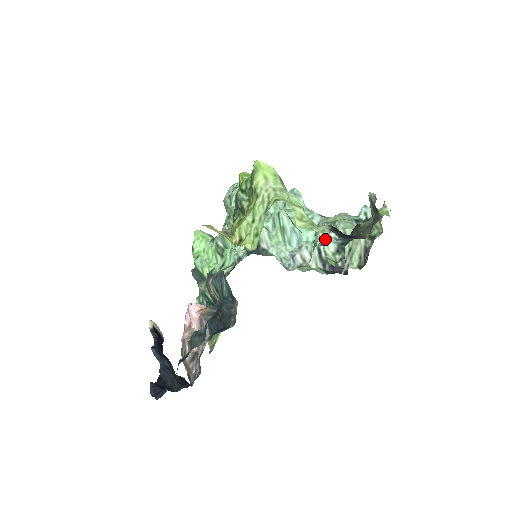
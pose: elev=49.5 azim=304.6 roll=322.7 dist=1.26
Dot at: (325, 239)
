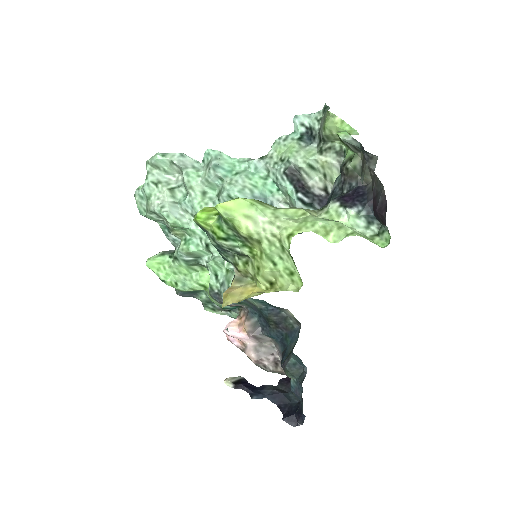
Dot at: (350, 222)
